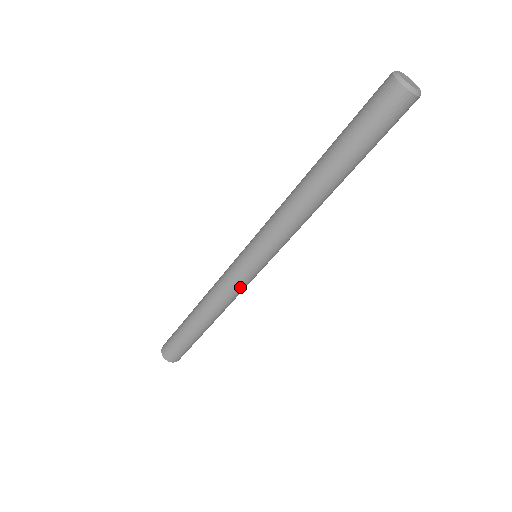
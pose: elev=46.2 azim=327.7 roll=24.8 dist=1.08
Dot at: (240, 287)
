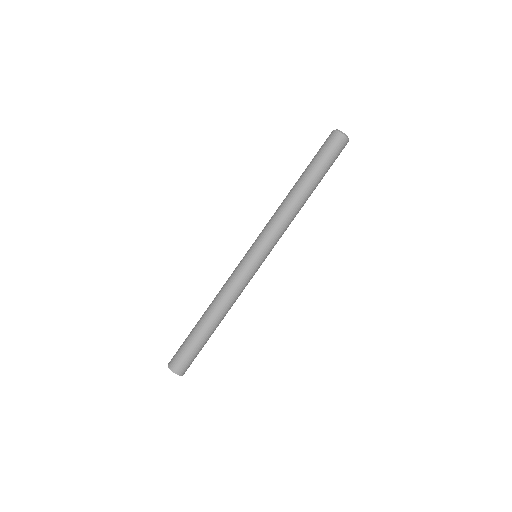
Dot at: (241, 278)
